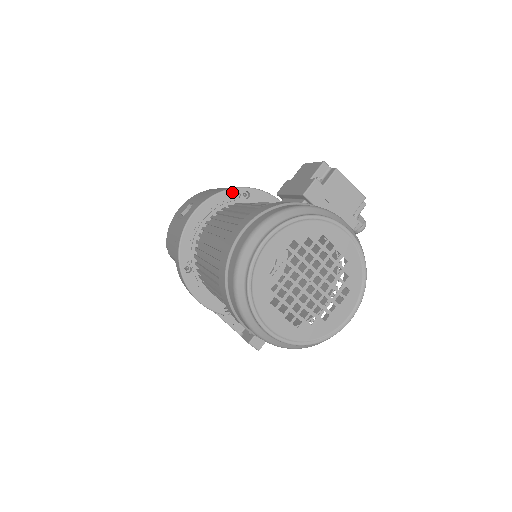
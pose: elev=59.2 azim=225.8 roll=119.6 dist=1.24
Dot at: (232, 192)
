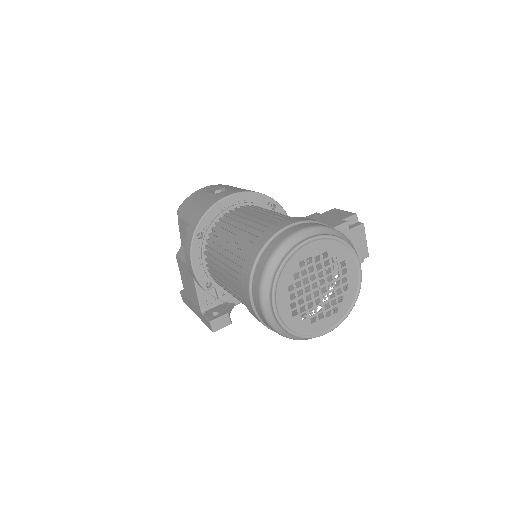
Dot at: (265, 198)
